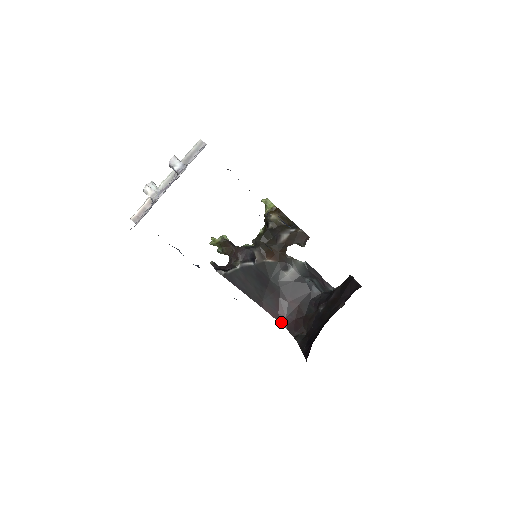
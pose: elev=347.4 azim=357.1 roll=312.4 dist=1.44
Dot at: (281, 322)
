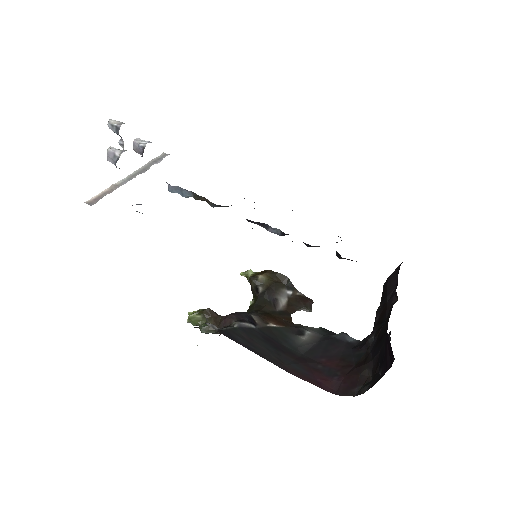
Dot at: (326, 389)
